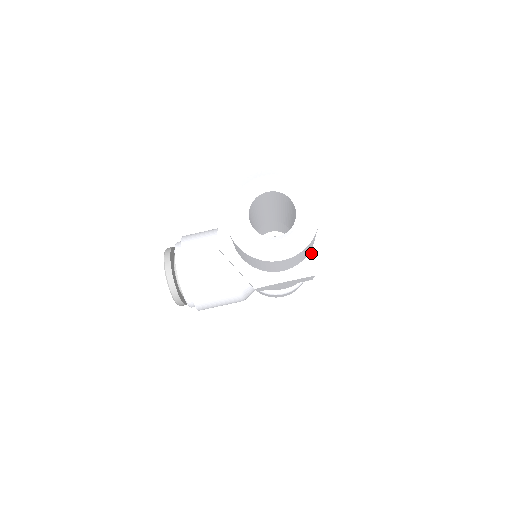
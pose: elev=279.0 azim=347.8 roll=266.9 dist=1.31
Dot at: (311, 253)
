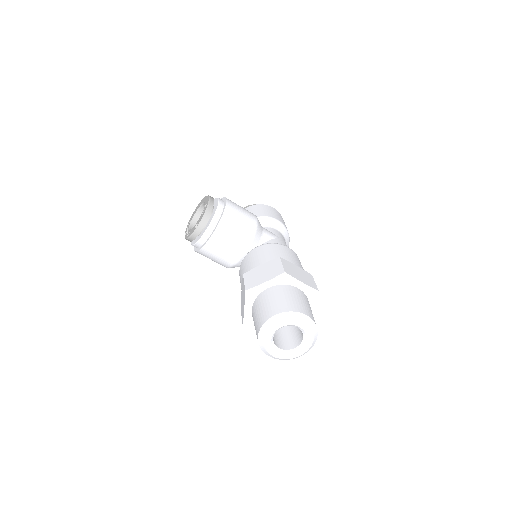
Dot at: occluded
